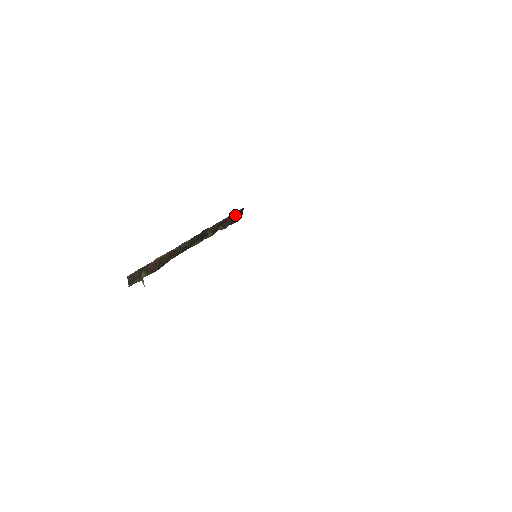
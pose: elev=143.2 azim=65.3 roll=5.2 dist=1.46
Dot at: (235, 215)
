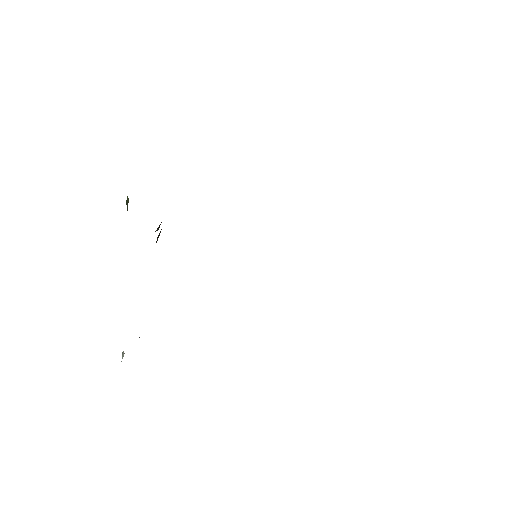
Dot at: occluded
